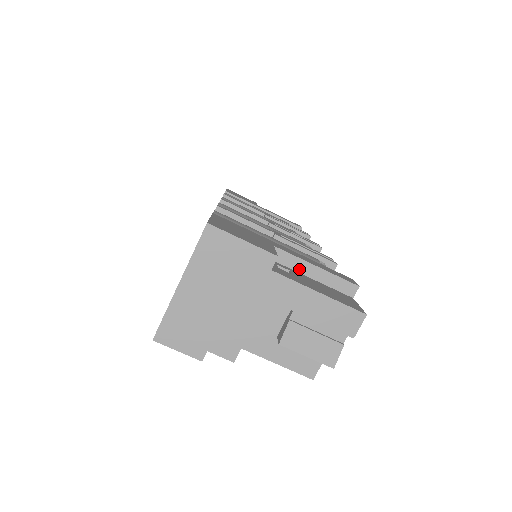
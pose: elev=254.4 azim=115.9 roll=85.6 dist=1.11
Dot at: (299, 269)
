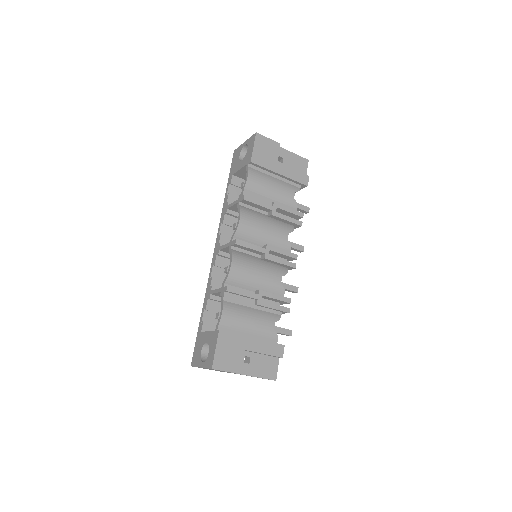
Dot at: (256, 353)
